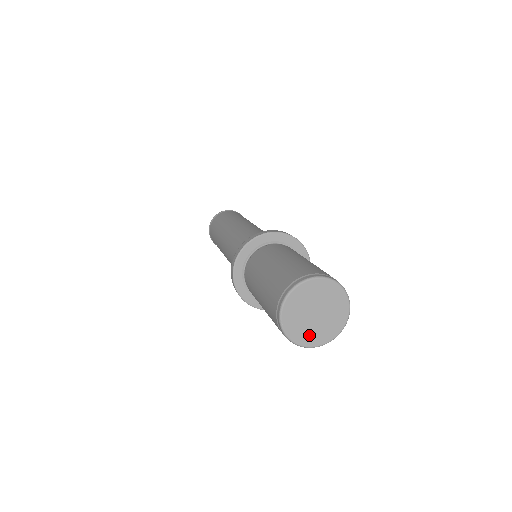
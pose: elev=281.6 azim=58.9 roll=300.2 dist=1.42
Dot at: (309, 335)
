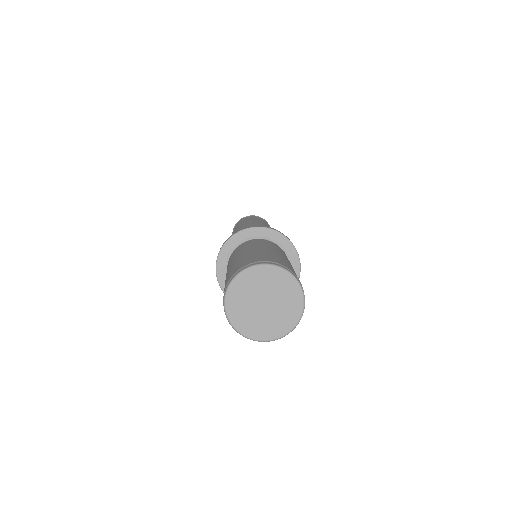
Dot at: (261, 328)
